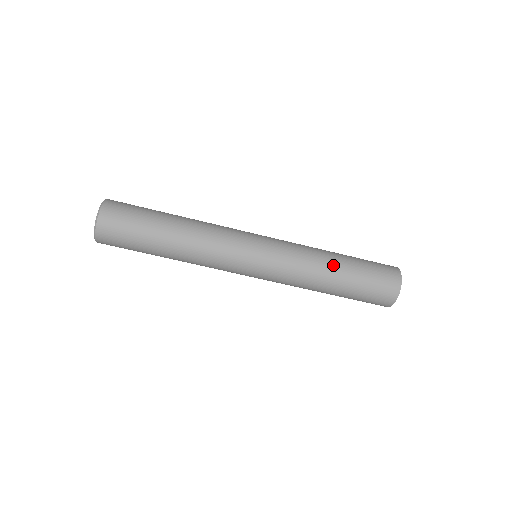
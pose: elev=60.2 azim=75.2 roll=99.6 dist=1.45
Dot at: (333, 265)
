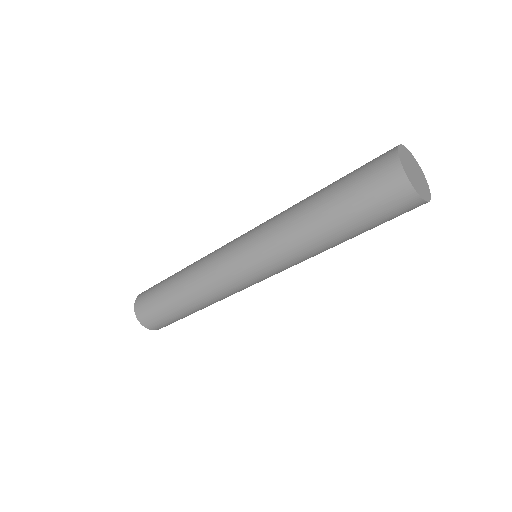
Dot at: (317, 230)
